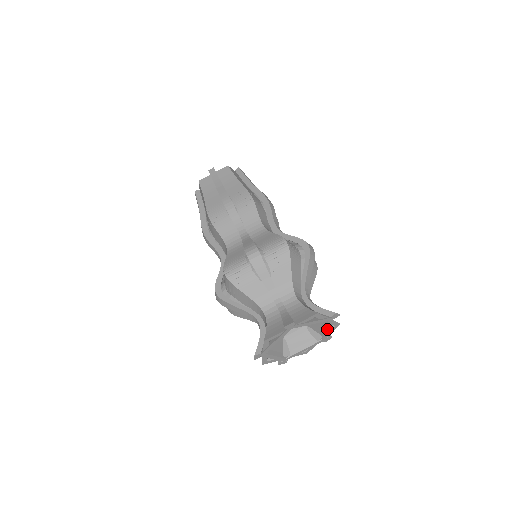
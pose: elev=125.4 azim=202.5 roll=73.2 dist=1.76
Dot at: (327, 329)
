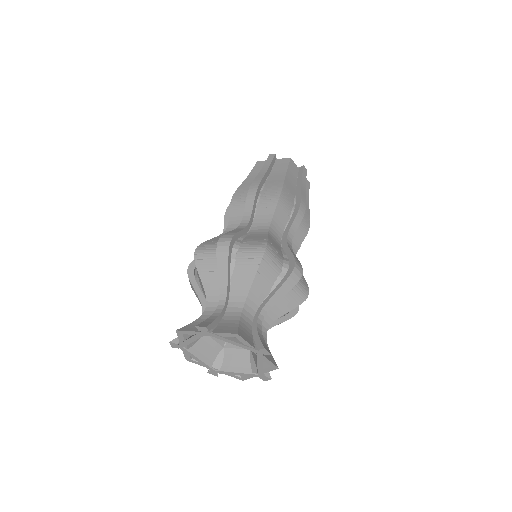
Dot at: (260, 364)
